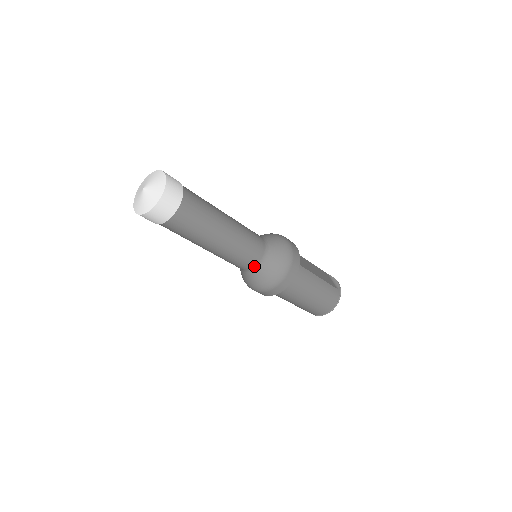
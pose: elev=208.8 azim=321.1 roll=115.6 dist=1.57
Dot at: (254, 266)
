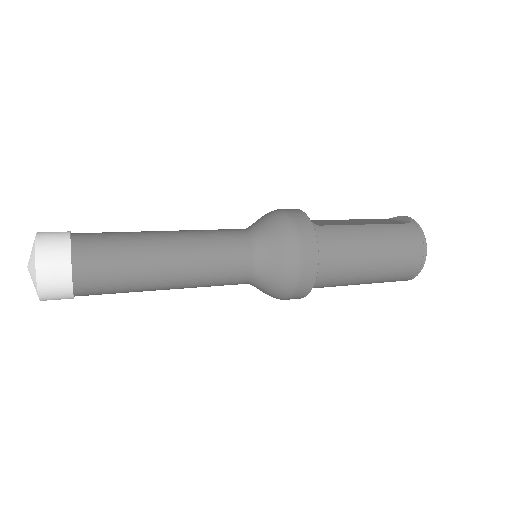
Dot at: (252, 266)
